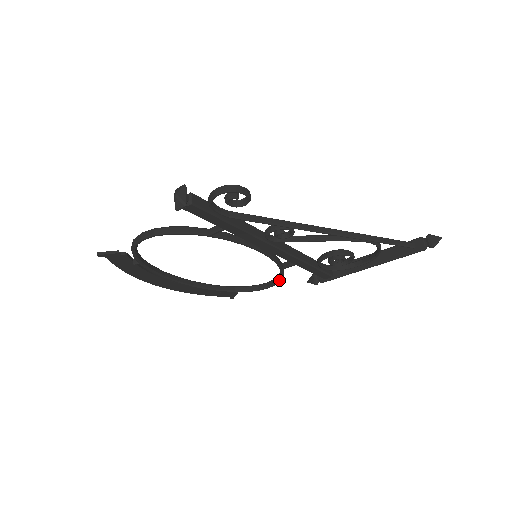
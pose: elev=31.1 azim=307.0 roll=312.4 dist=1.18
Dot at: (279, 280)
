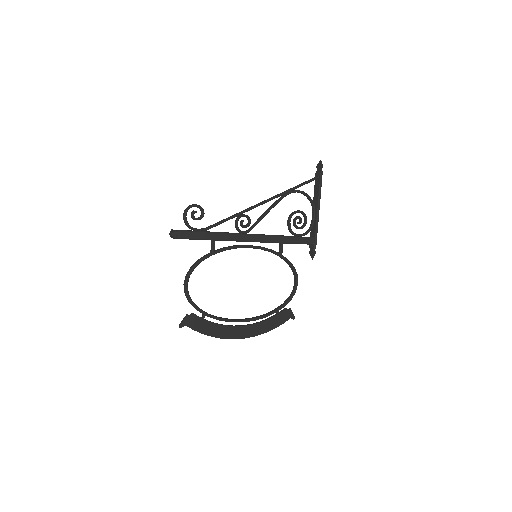
Dot at: (293, 269)
